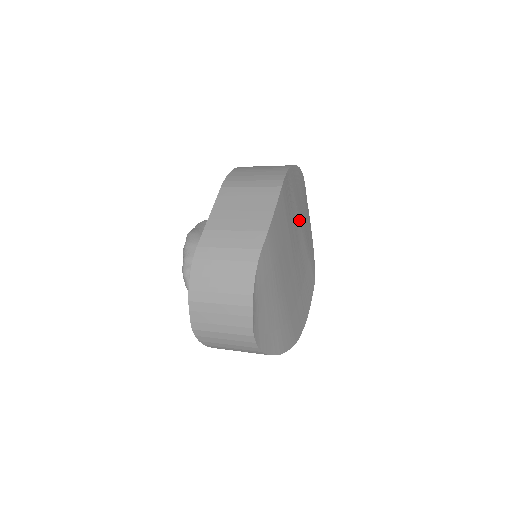
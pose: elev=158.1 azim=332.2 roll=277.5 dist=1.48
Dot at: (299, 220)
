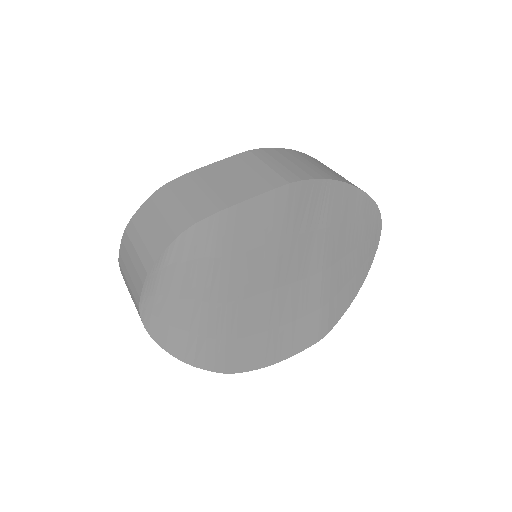
Dot at: (323, 253)
